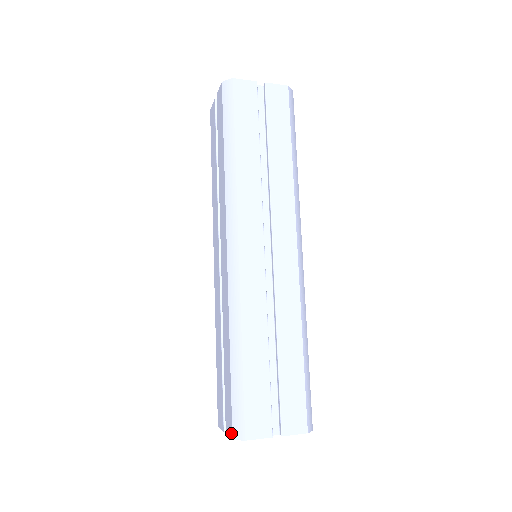
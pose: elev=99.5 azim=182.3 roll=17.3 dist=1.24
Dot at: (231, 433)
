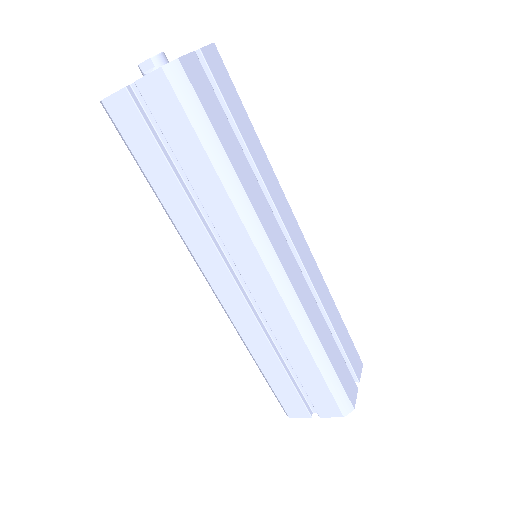
Dot at: occluded
